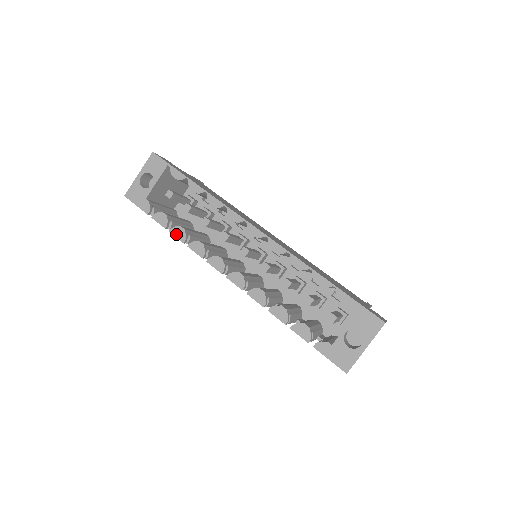
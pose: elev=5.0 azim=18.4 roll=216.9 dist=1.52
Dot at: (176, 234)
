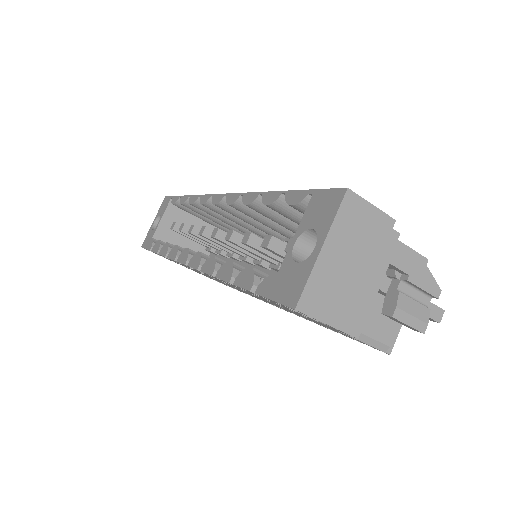
Dot at: (162, 252)
